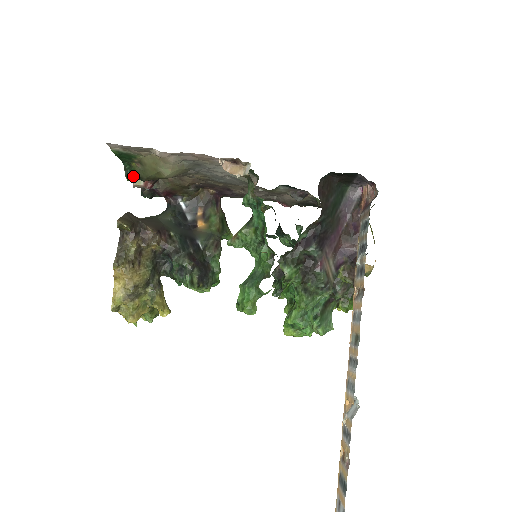
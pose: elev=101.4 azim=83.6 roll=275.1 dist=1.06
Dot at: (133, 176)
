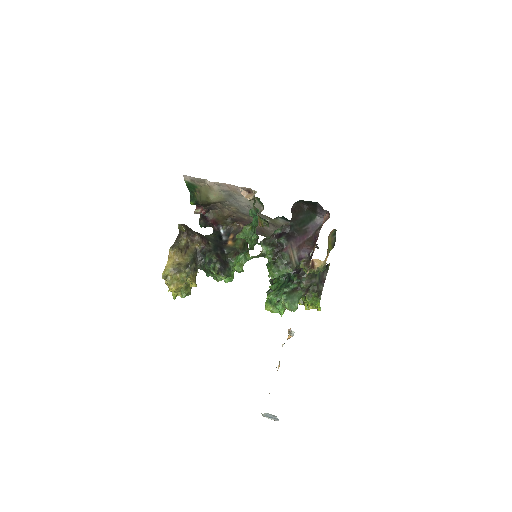
Dot at: (194, 201)
